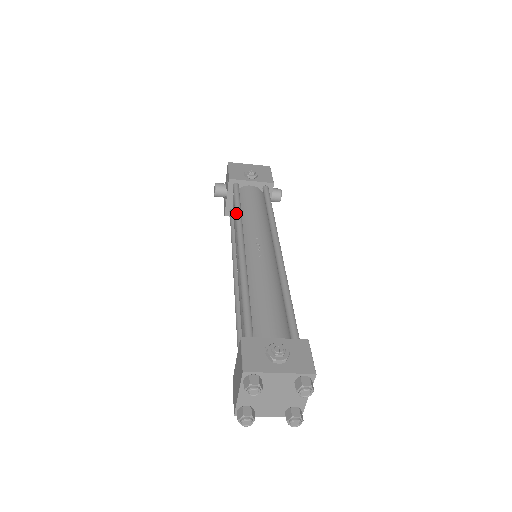
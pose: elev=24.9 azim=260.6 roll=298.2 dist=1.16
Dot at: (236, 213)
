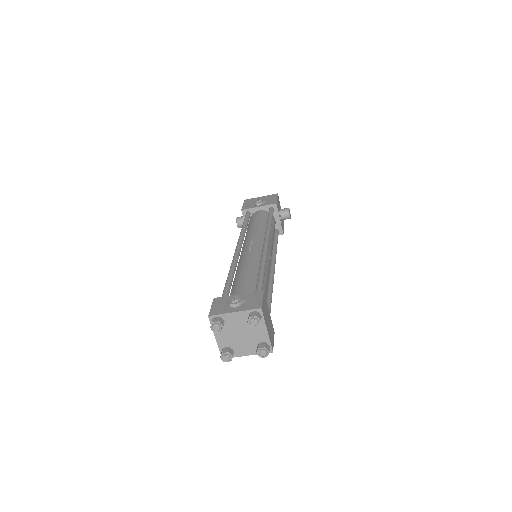
Dot at: (241, 230)
